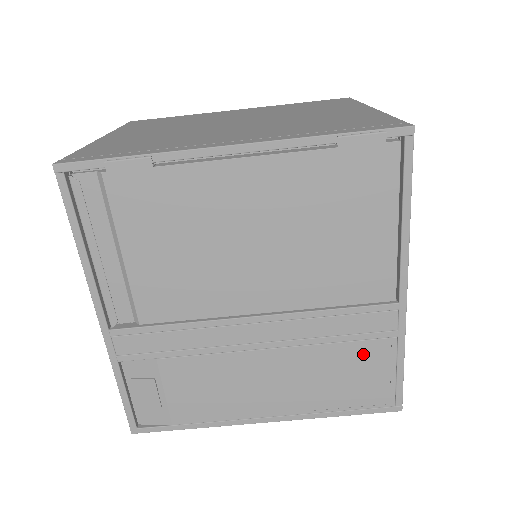
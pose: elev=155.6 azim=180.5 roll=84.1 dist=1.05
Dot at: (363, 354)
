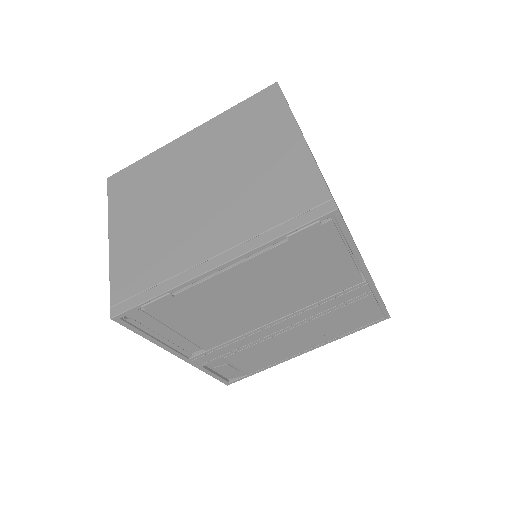
Dot at: (353, 308)
